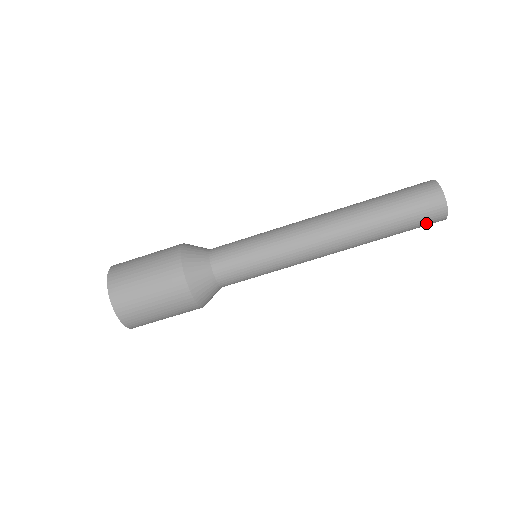
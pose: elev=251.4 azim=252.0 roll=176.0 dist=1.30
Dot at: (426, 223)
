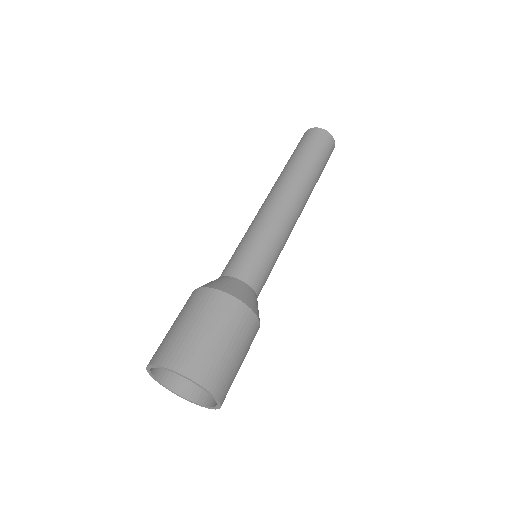
Dot at: (325, 145)
